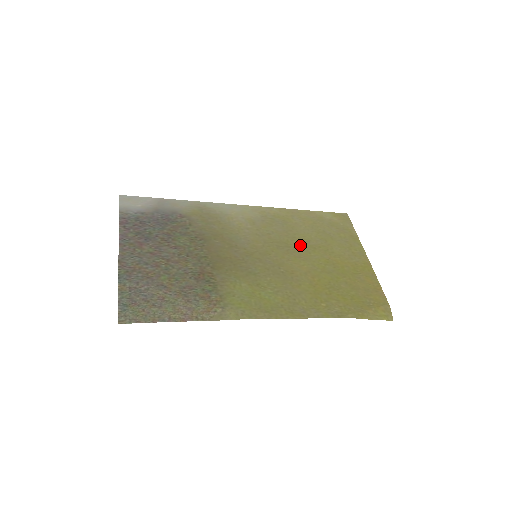
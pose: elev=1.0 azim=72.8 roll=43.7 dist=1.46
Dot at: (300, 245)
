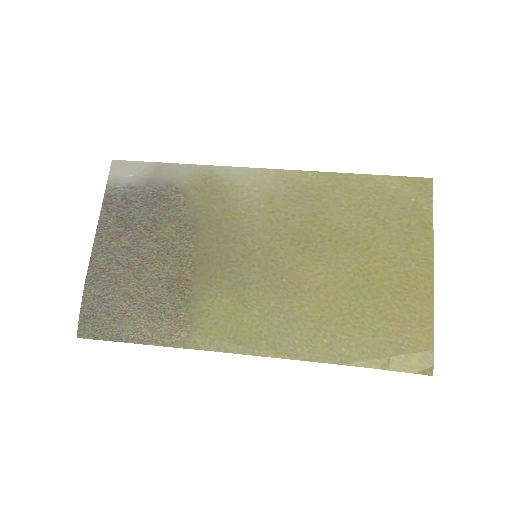
Dot at: (327, 239)
